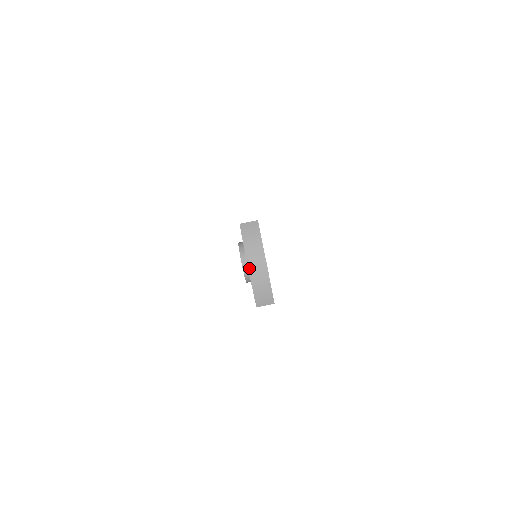
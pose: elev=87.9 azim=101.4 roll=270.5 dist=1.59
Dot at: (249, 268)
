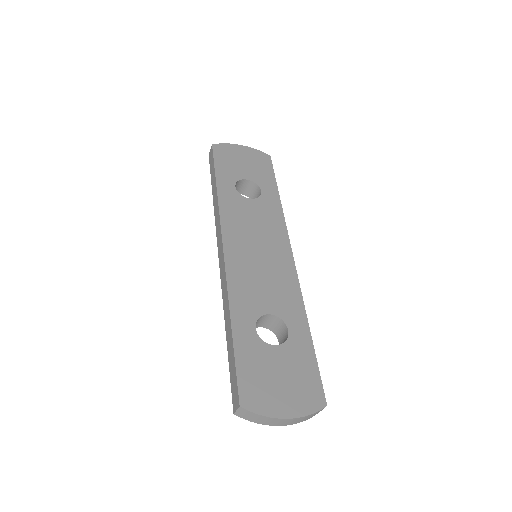
Dot at: occluded
